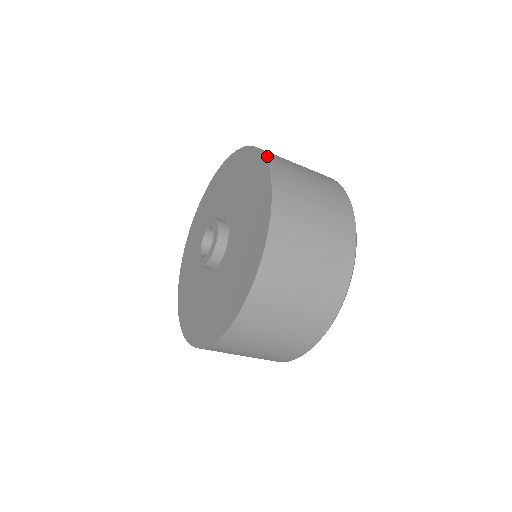
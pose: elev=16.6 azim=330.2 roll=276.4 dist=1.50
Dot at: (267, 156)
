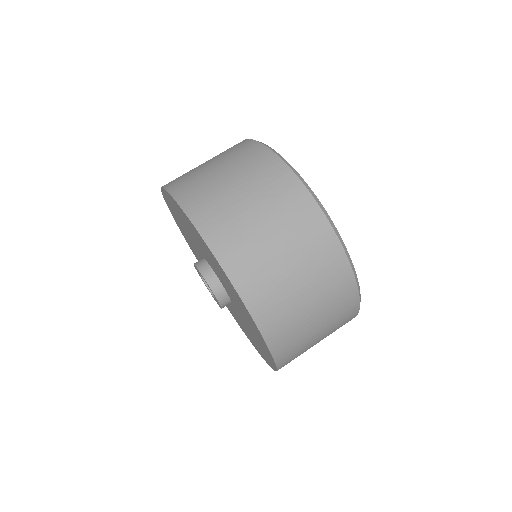
Dot at: (217, 253)
